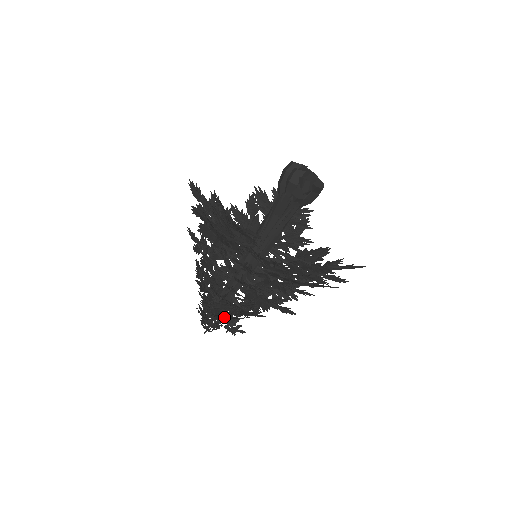
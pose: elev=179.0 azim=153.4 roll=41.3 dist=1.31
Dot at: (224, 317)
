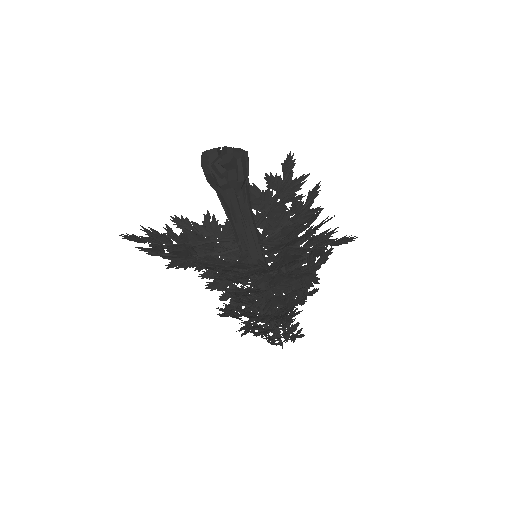
Dot at: occluded
